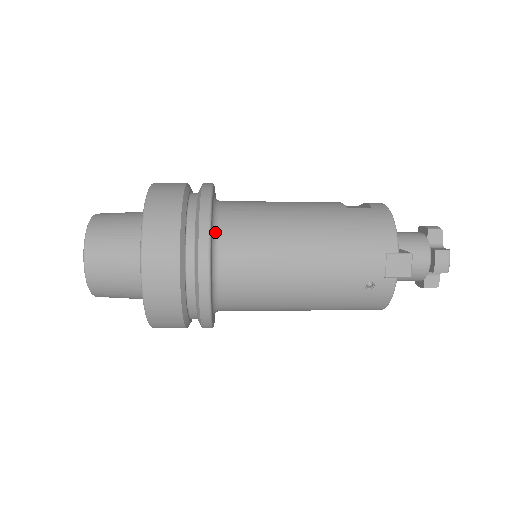
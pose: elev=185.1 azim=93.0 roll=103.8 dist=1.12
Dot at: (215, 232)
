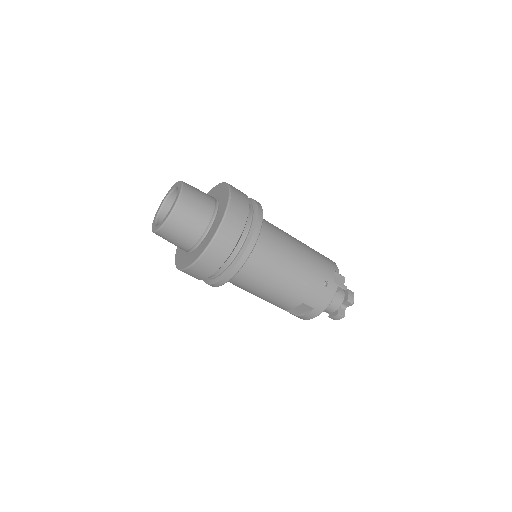
Dot at: occluded
